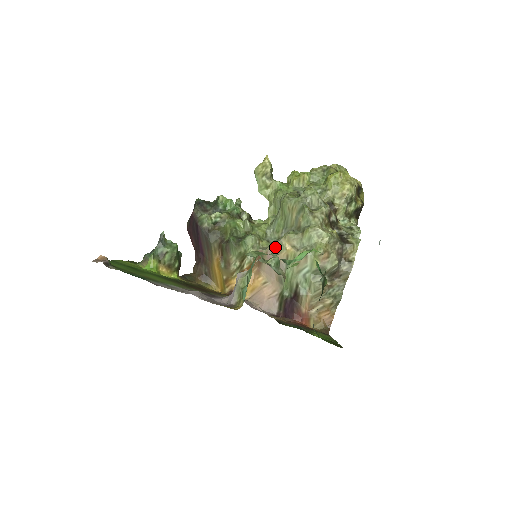
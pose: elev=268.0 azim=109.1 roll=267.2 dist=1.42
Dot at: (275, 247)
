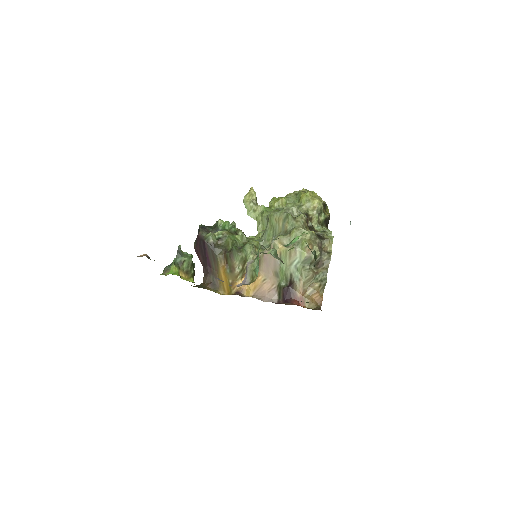
Dot at: (269, 249)
